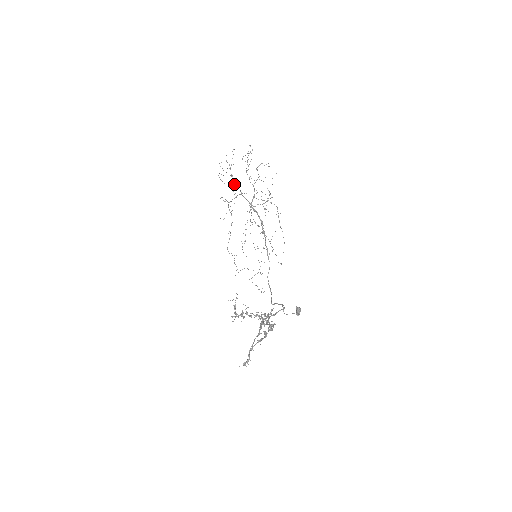
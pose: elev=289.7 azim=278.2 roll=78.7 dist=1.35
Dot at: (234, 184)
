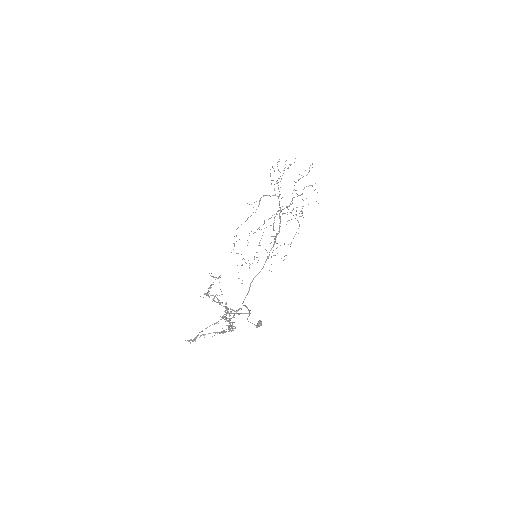
Dot at: (278, 185)
